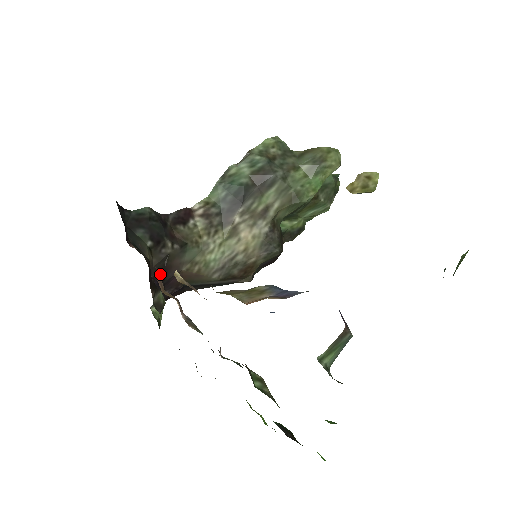
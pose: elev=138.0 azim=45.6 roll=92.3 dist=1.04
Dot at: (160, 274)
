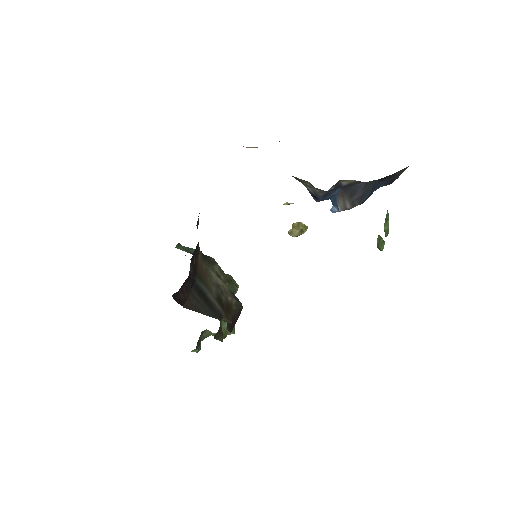
Dot at: occluded
